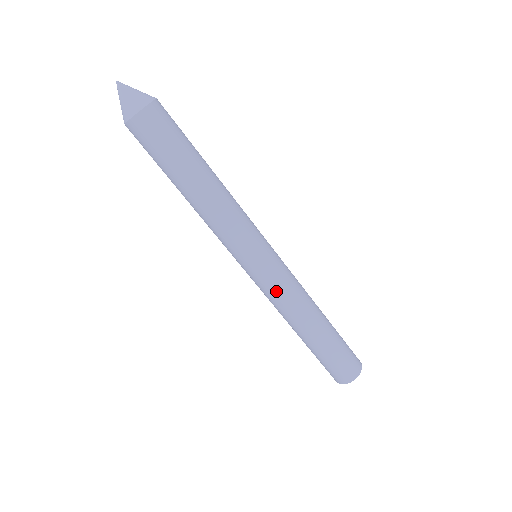
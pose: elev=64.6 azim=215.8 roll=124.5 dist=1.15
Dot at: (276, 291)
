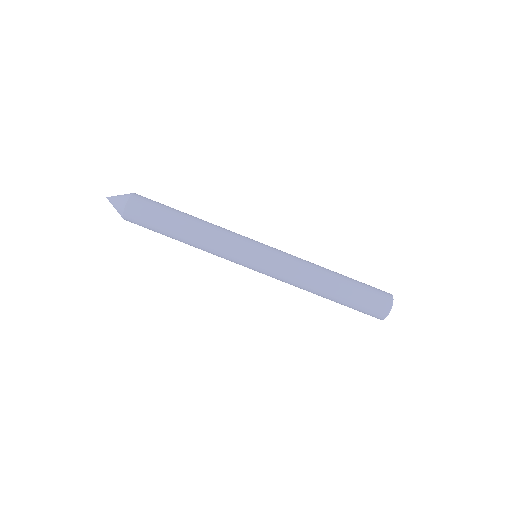
Dot at: (285, 263)
